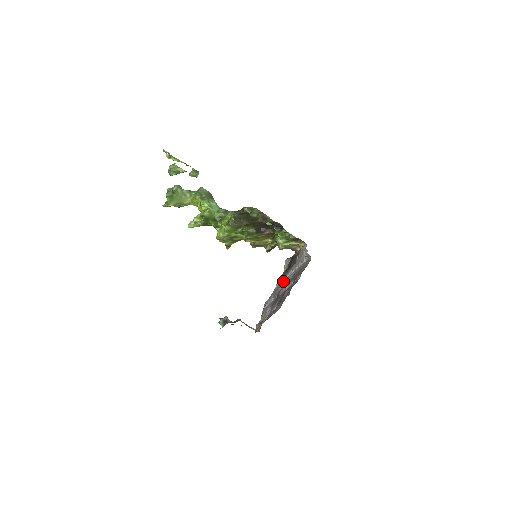
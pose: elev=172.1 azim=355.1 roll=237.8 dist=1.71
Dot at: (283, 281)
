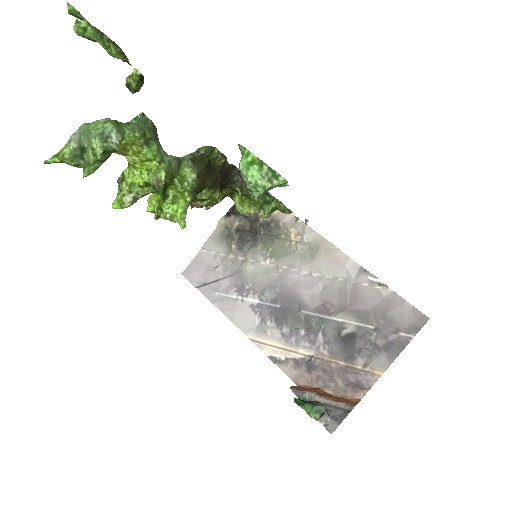
Dot at: (269, 274)
